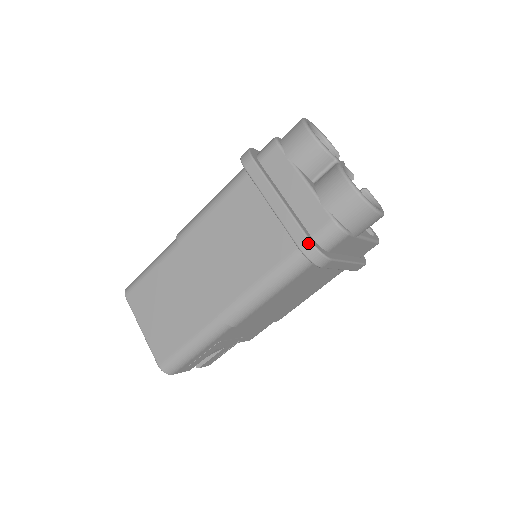
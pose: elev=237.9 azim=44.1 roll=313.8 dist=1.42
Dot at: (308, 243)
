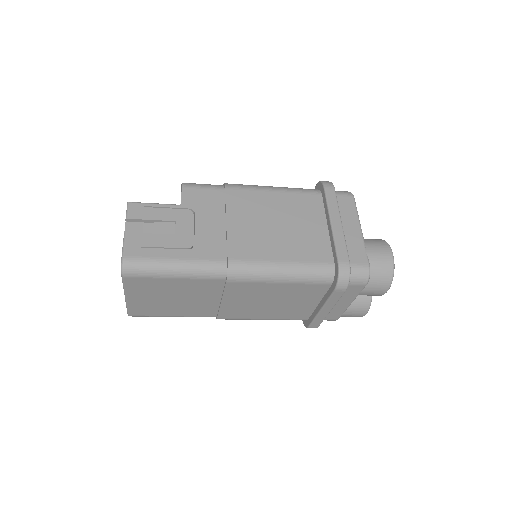
Dot at: occluded
